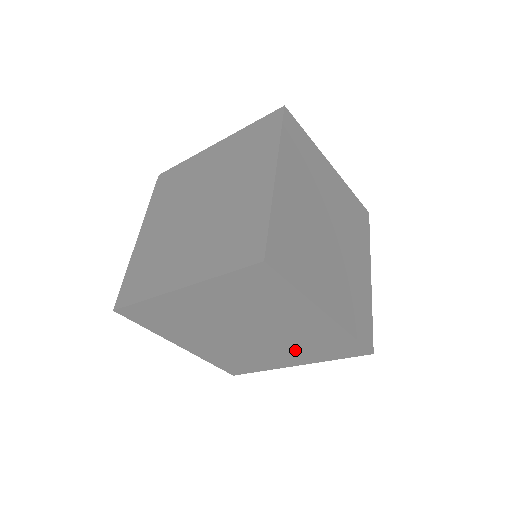
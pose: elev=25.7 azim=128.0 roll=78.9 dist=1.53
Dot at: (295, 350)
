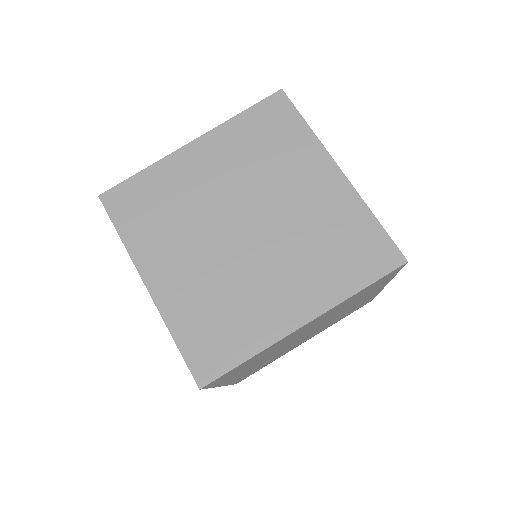
Dot at: (357, 301)
